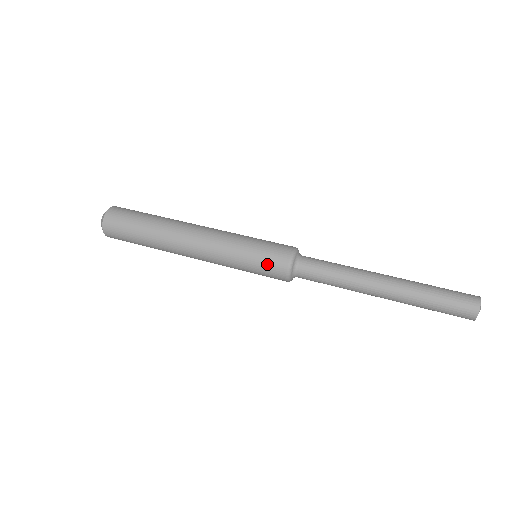
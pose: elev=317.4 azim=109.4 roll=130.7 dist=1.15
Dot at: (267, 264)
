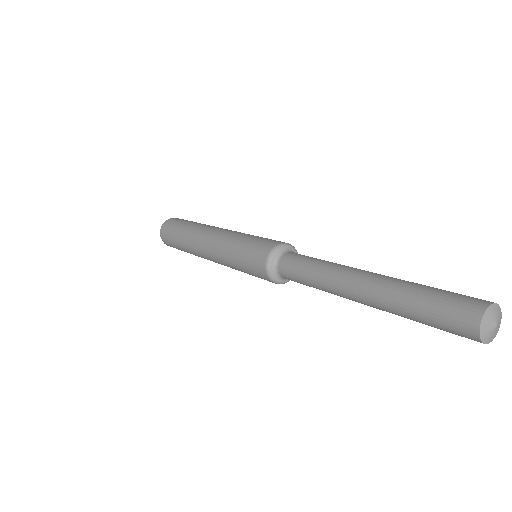
Dot at: (264, 240)
